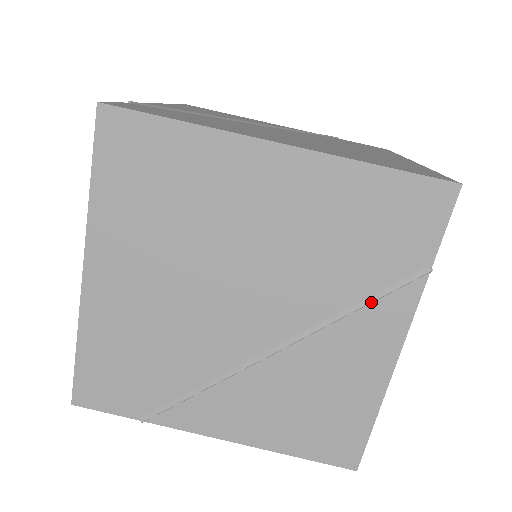
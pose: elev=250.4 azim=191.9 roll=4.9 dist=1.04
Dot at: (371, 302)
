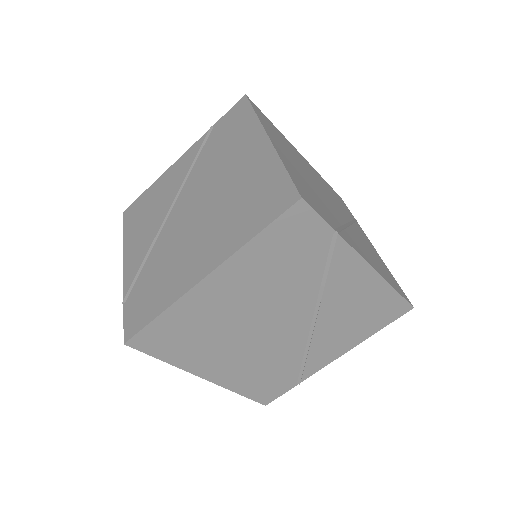
Dot at: (329, 268)
